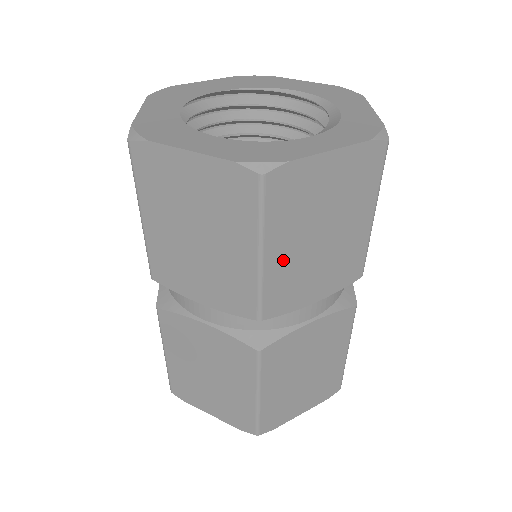
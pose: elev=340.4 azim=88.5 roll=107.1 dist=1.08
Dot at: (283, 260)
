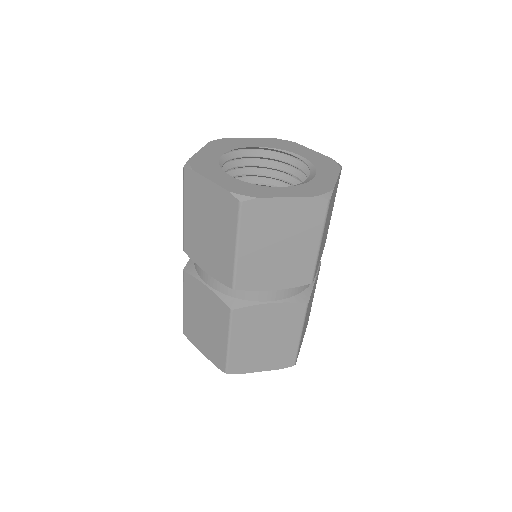
Dot at: (251, 255)
